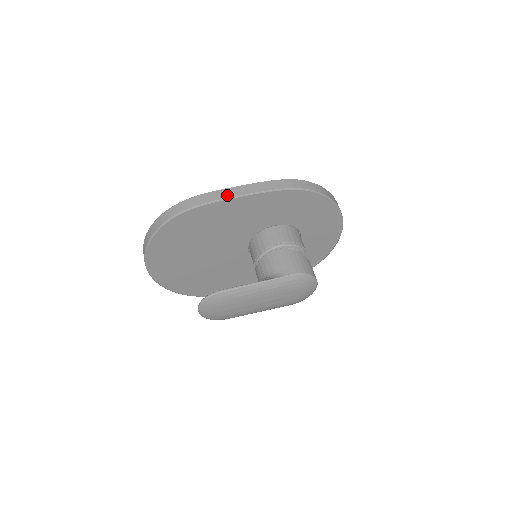
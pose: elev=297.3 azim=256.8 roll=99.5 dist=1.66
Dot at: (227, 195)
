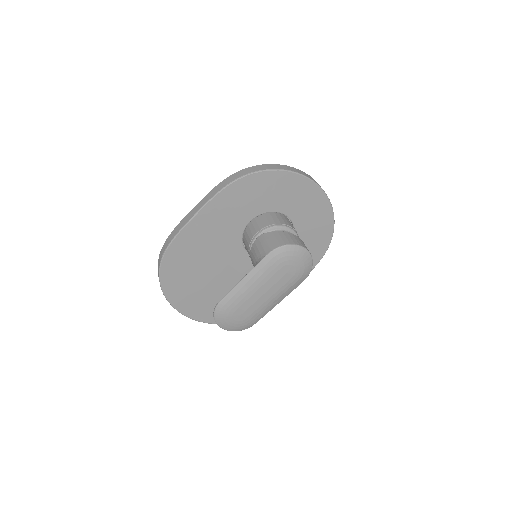
Dot at: (185, 222)
